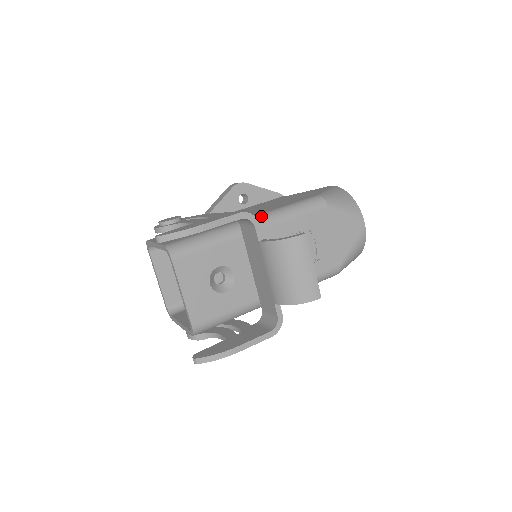
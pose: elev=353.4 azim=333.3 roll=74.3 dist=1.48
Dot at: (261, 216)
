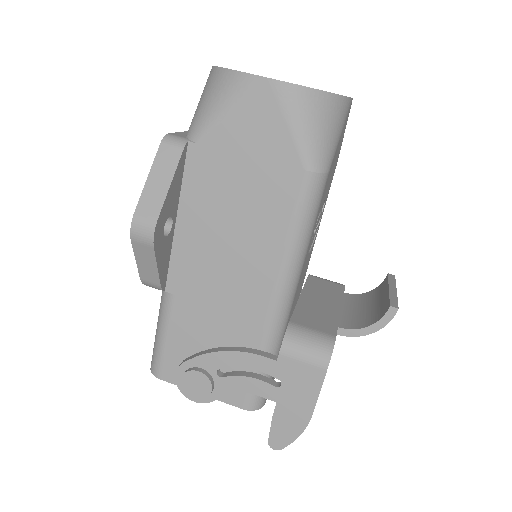
Dot at: (284, 287)
